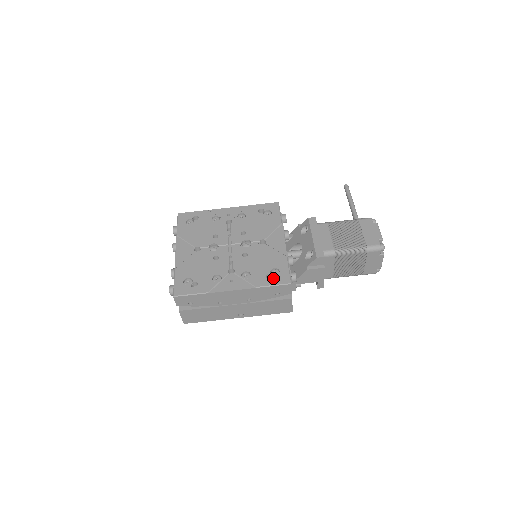
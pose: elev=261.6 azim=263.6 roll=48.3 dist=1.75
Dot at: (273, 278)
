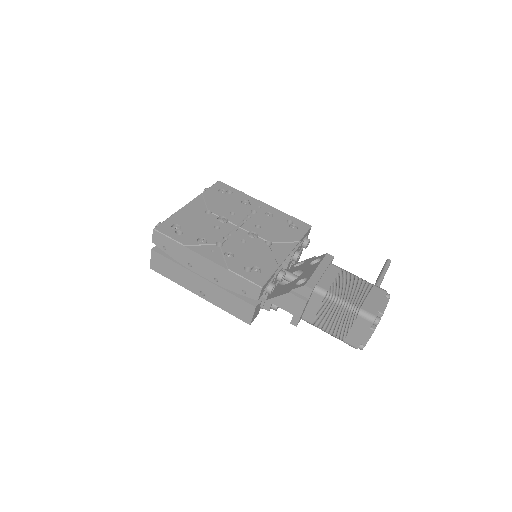
Dot at: (250, 273)
